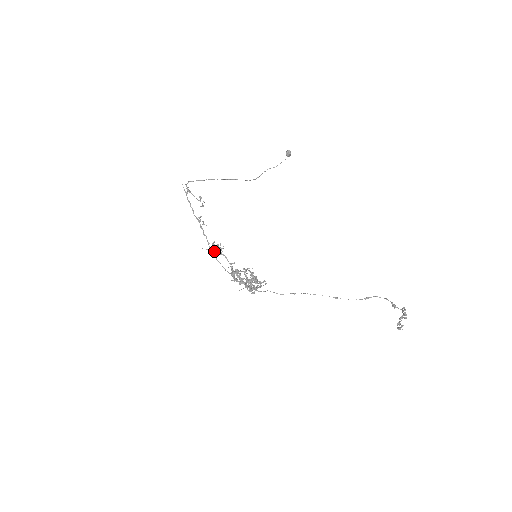
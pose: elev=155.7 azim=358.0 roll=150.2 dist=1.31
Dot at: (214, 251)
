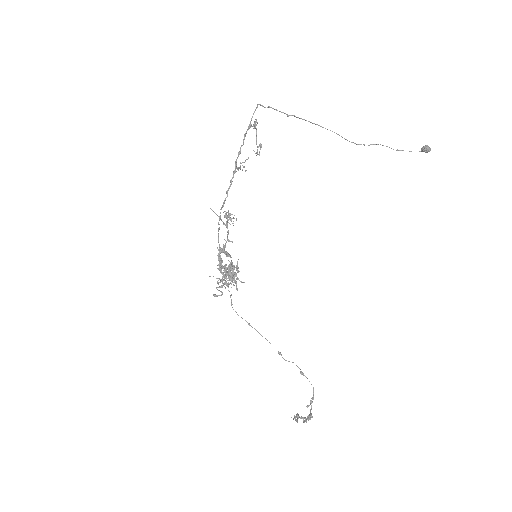
Dot at: (221, 219)
